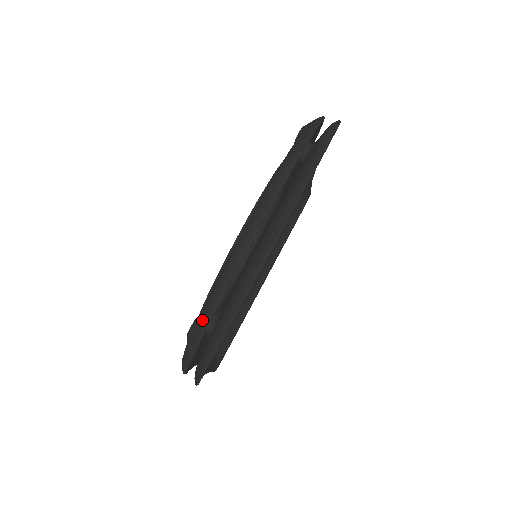
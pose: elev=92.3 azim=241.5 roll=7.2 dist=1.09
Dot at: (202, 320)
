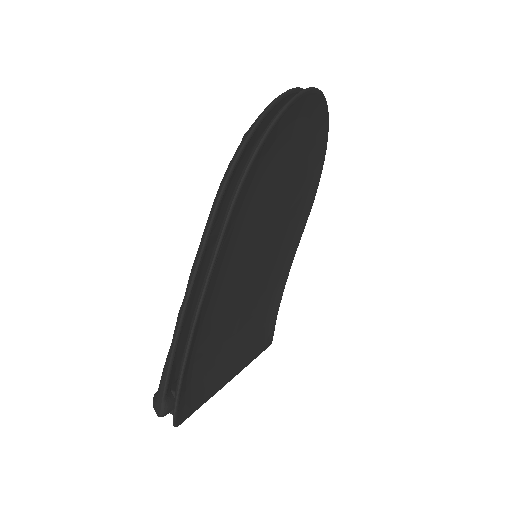
Dot at: (268, 105)
